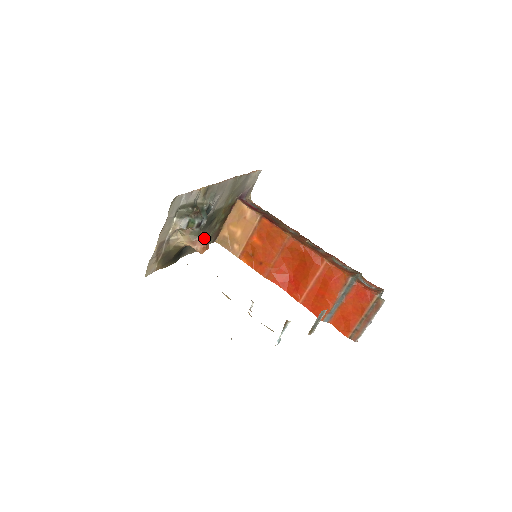
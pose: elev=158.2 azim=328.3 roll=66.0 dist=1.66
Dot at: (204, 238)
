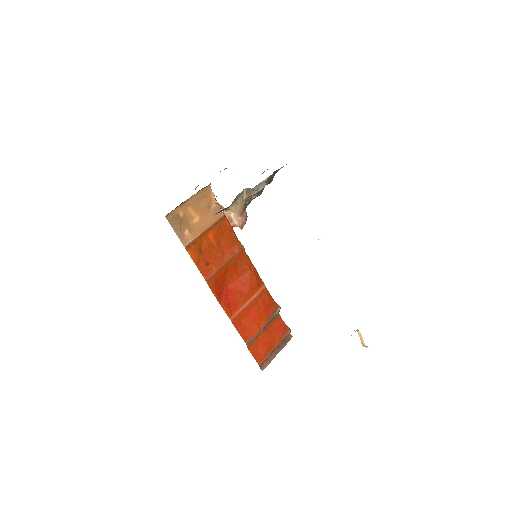
Dot at: occluded
